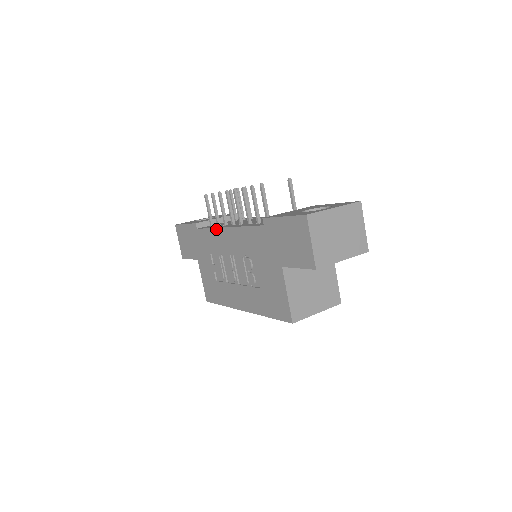
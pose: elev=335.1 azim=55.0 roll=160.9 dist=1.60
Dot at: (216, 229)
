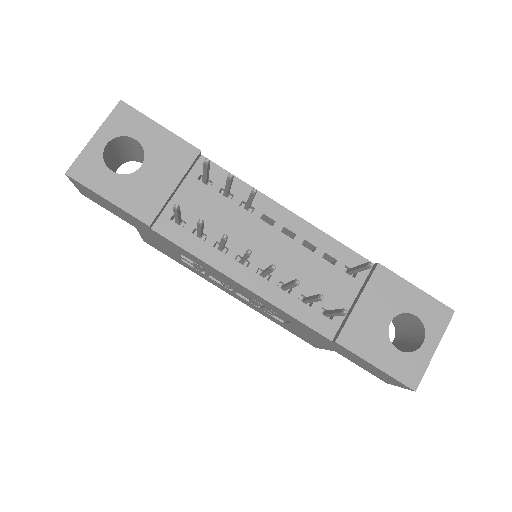
Dot at: (213, 268)
